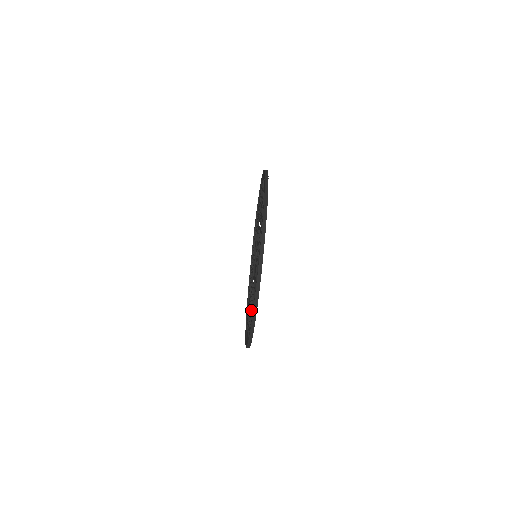
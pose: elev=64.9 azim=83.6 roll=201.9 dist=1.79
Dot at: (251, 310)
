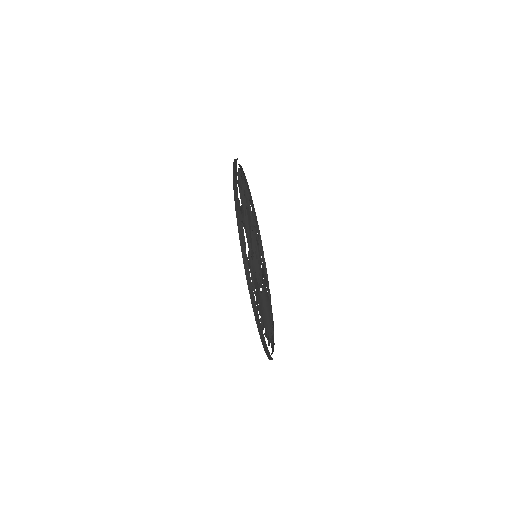
Dot at: occluded
